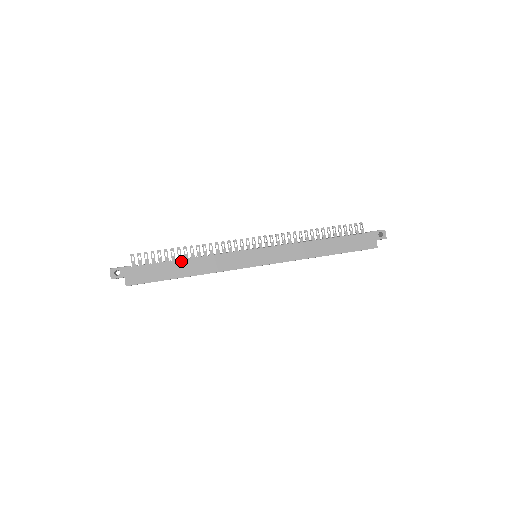
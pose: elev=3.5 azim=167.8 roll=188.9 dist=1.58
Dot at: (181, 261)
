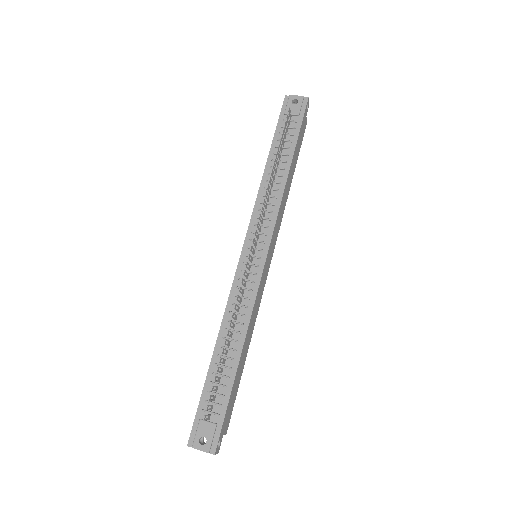
Dot at: (241, 356)
